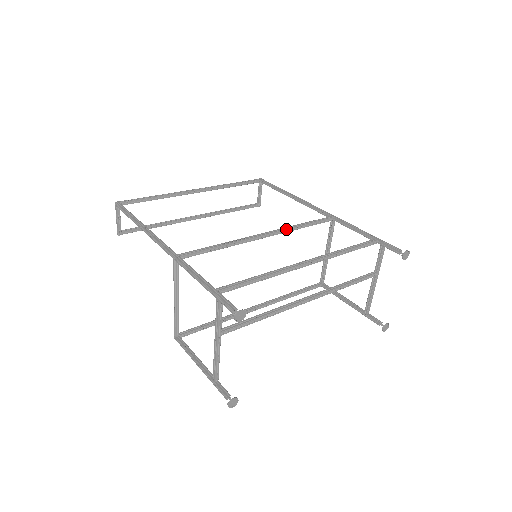
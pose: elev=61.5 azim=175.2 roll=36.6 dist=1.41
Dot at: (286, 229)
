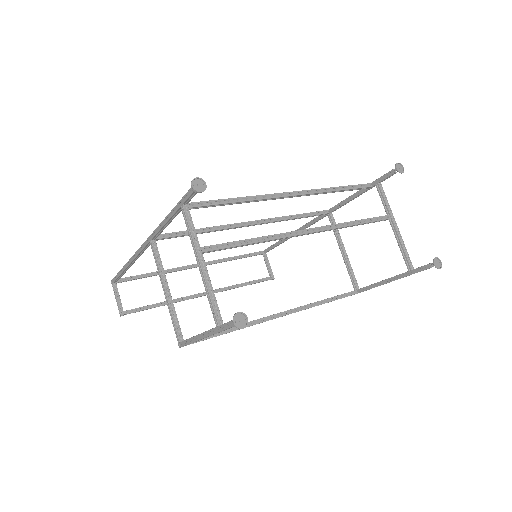
Dot at: (275, 218)
